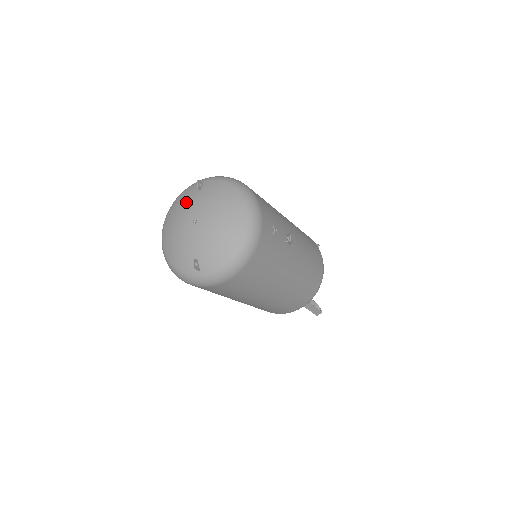
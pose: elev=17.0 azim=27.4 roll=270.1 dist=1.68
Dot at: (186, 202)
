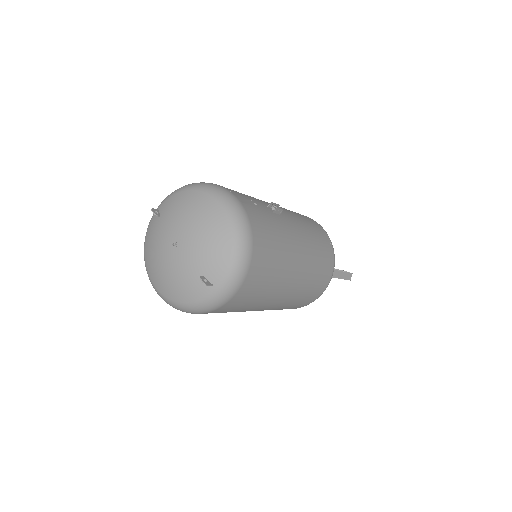
Dot at: (155, 237)
